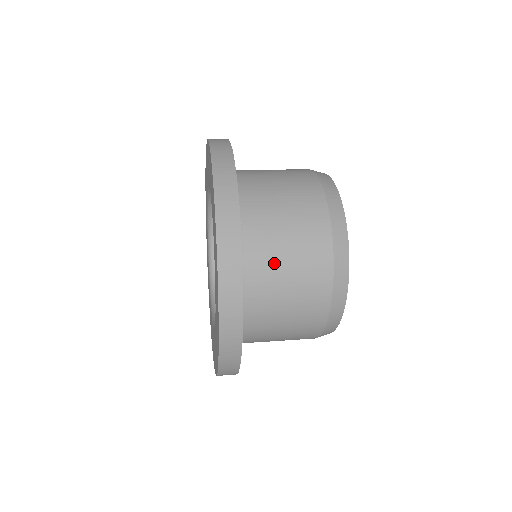
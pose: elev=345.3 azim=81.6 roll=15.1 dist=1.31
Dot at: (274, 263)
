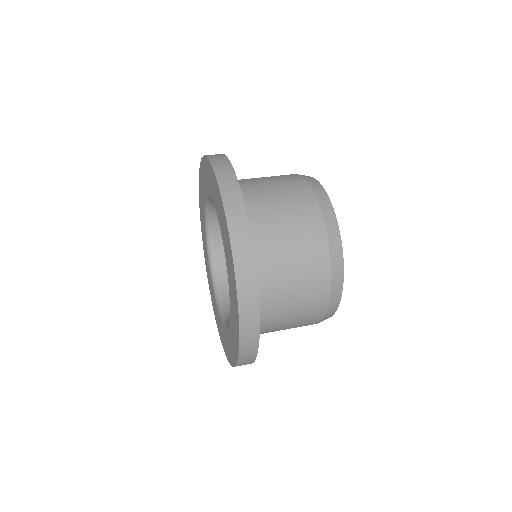
Dot at: (271, 215)
